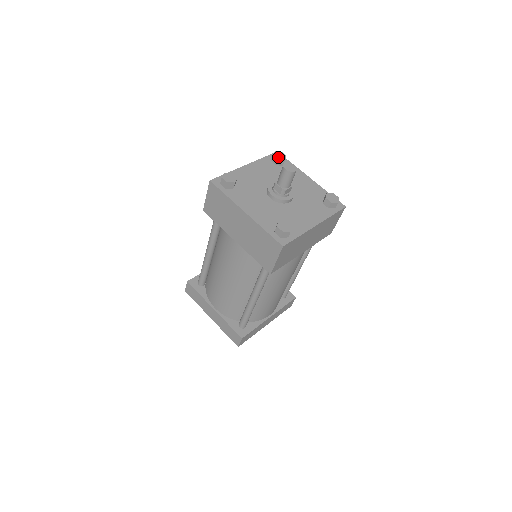
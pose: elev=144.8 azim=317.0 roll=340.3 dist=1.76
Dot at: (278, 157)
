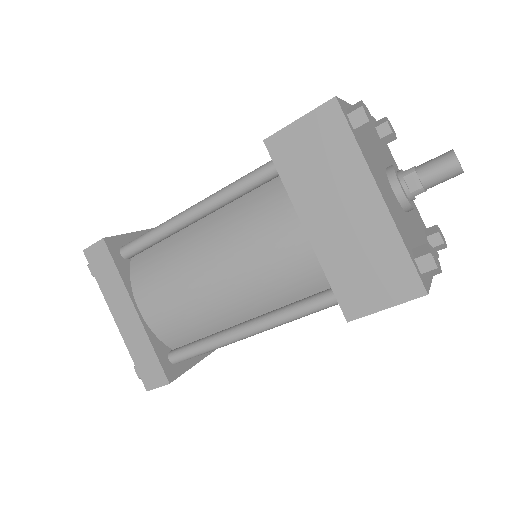
Dot at: (391, 128)
